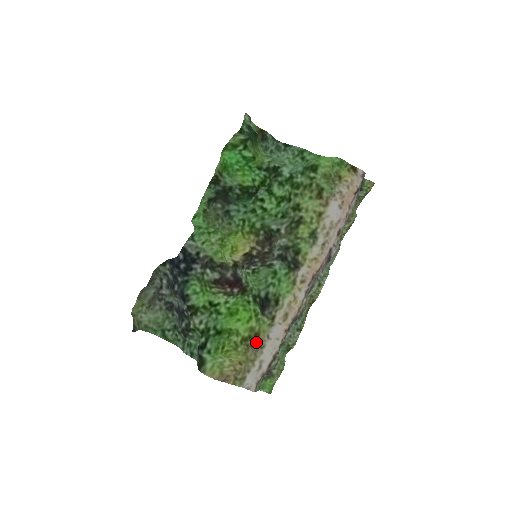
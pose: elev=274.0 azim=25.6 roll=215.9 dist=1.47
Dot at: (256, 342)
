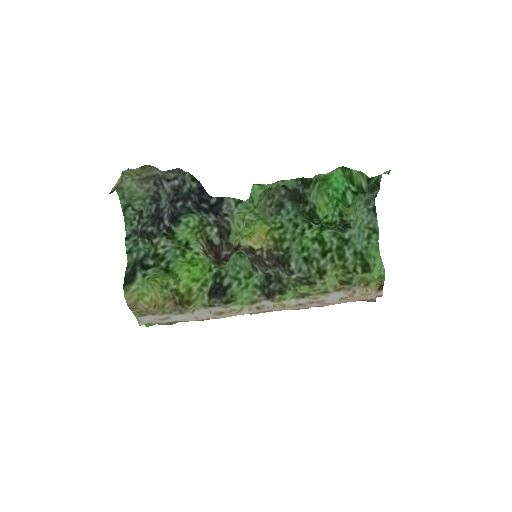
Dot at: (182, 306)
